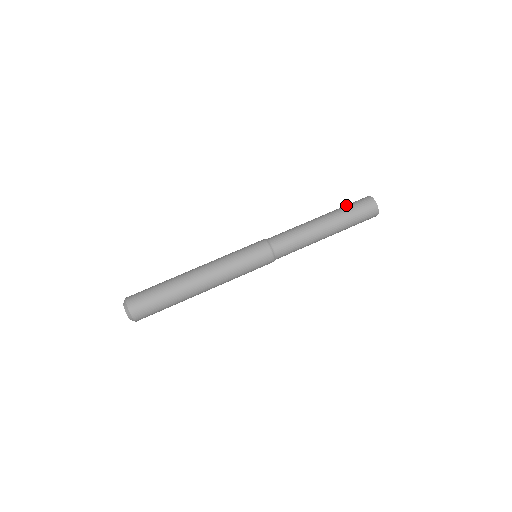
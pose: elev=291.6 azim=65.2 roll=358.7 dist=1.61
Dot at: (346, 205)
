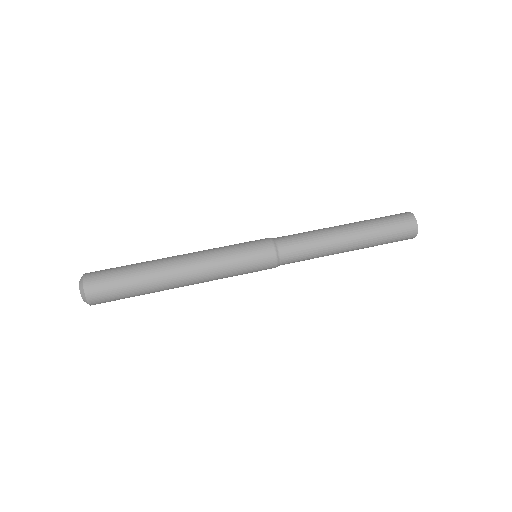
Dot at: occluded
